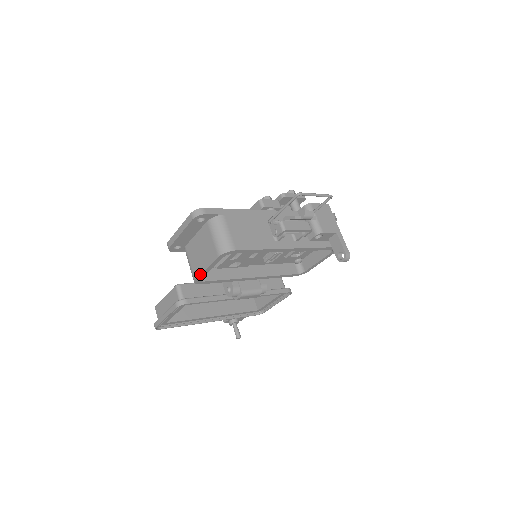
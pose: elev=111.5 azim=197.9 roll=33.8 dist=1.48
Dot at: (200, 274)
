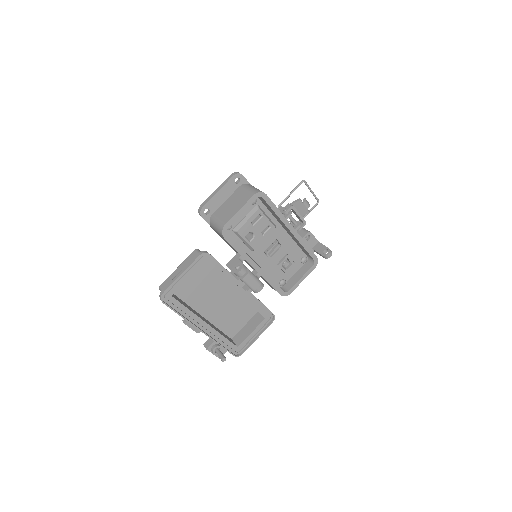
Dot at: (232, 217)
